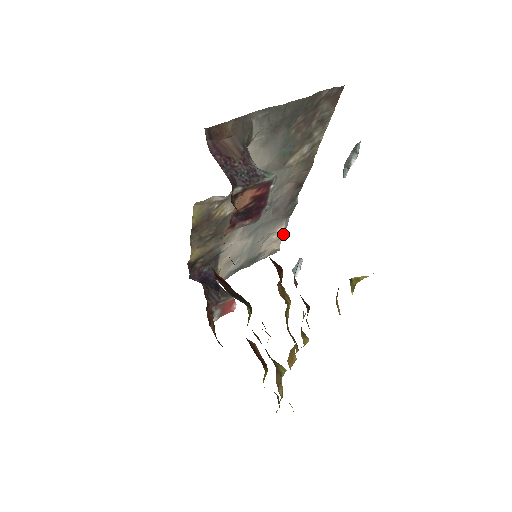
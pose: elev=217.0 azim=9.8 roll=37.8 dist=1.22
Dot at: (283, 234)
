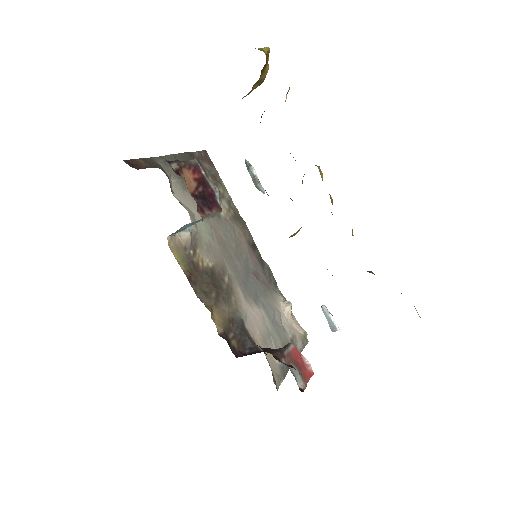
Dot at: (287, 301)
